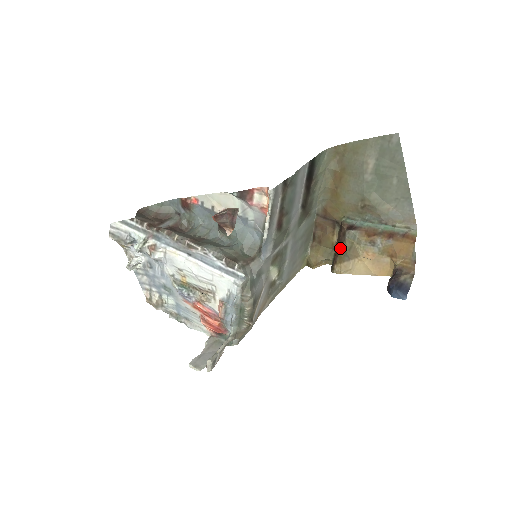
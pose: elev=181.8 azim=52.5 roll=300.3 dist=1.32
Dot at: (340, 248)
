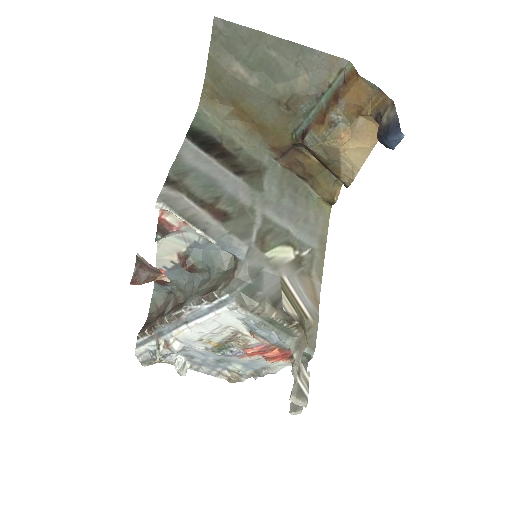
Dot at: (321, 162)
